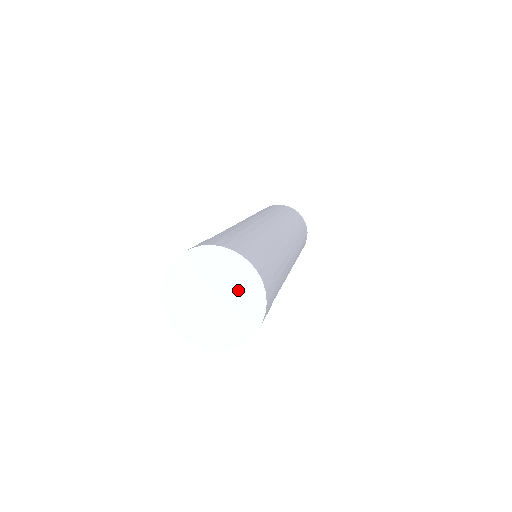
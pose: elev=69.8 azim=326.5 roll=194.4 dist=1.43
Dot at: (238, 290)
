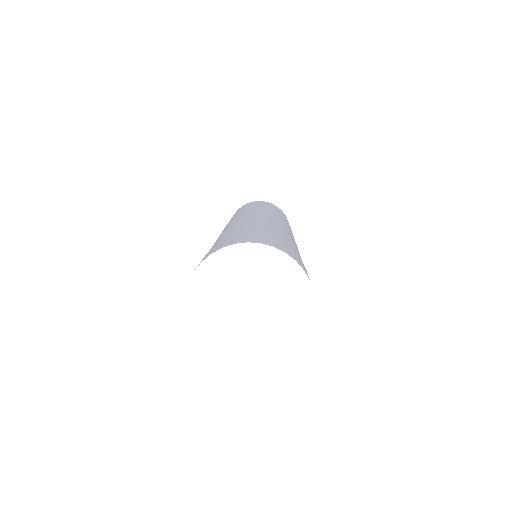
Dot at: (278, 324)
